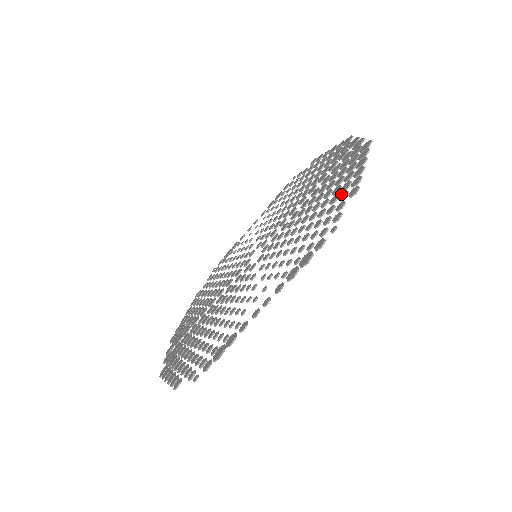
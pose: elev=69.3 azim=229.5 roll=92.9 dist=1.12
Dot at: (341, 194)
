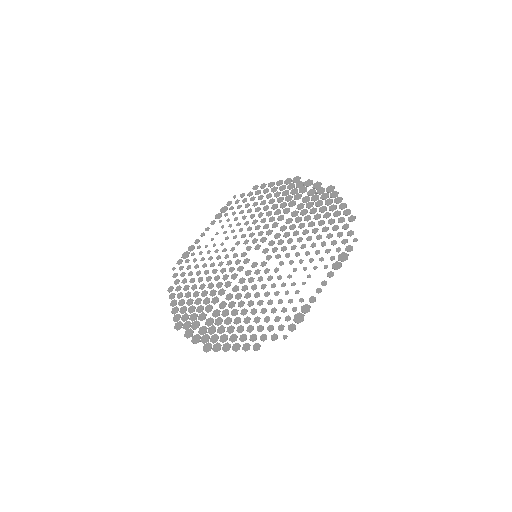
Dot at: (338, 219)
